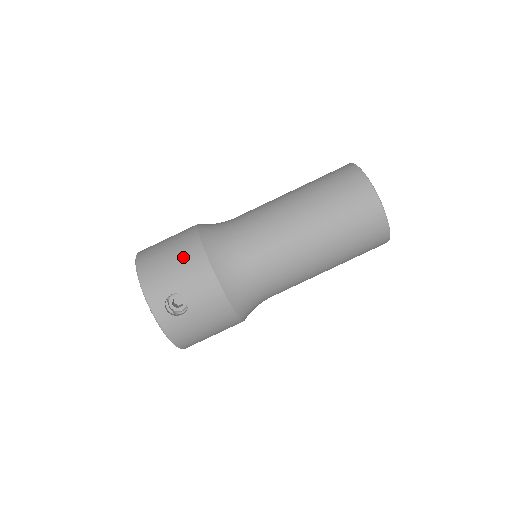
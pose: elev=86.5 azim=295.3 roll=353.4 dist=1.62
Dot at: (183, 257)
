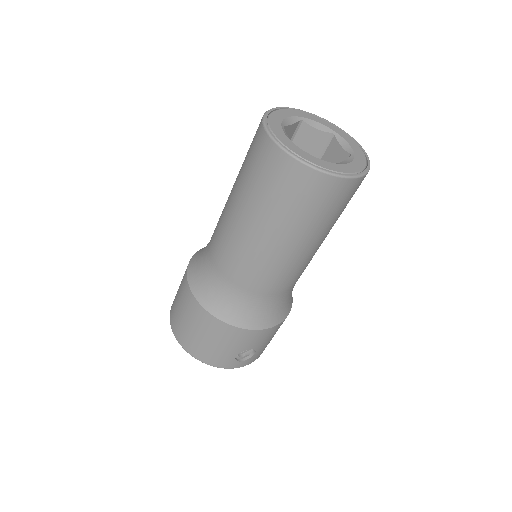
Dot at: (216, 336)
